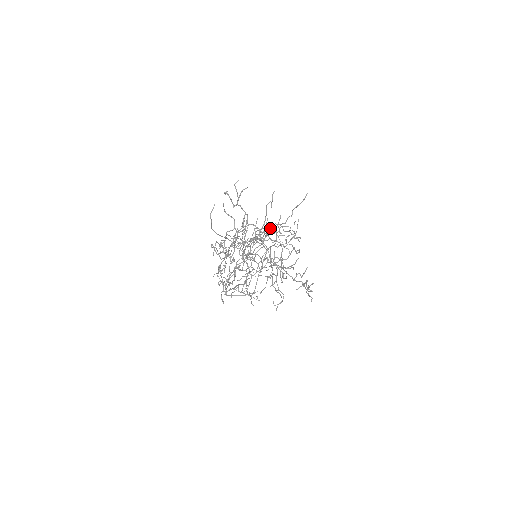
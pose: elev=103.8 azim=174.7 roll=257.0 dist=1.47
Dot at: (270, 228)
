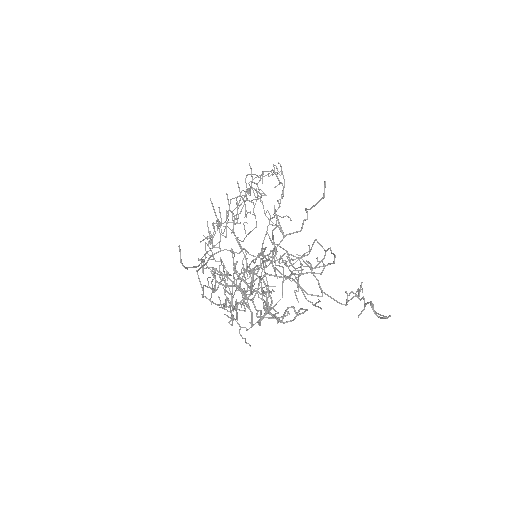
Dot at: (279, 243)
